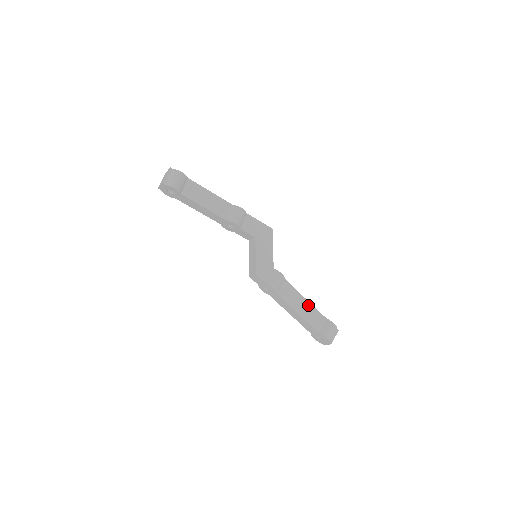
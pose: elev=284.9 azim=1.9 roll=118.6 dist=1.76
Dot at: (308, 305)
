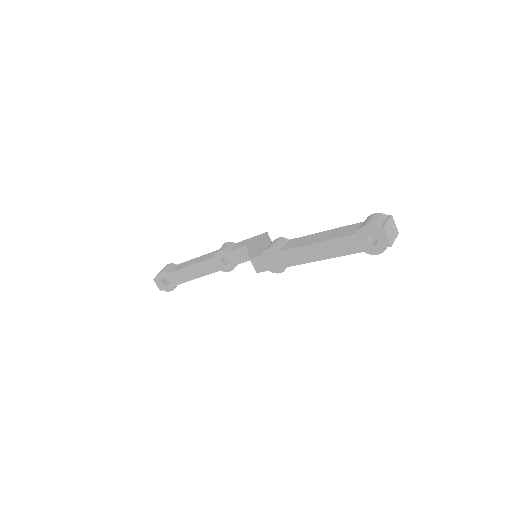
Dot at: (329, 232)
